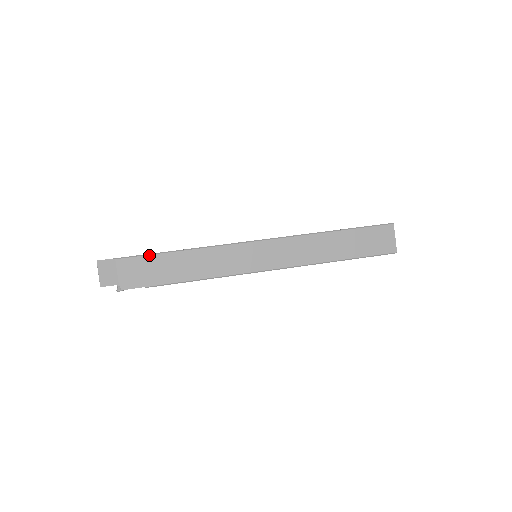
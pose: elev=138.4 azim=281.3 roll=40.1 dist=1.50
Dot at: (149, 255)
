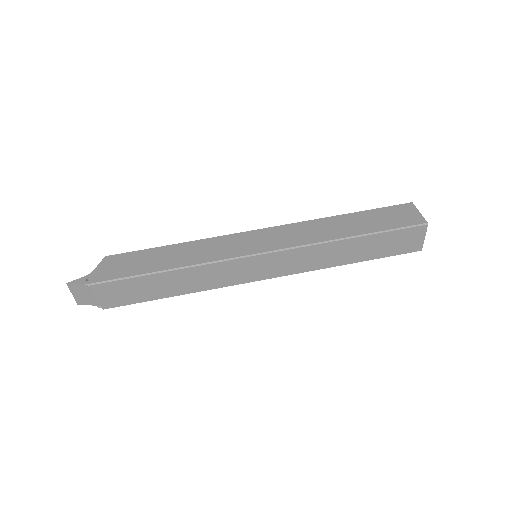
Dot at: (129, 278)
